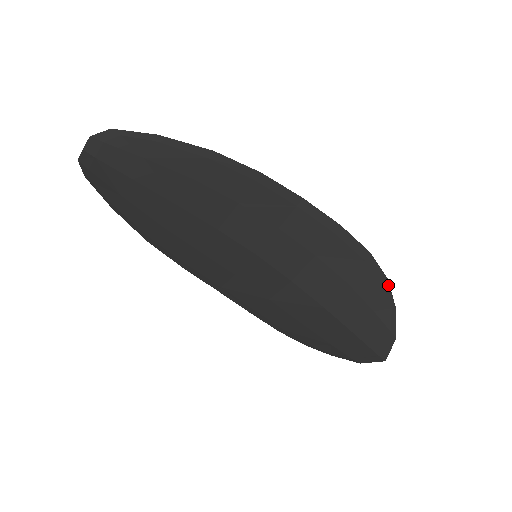
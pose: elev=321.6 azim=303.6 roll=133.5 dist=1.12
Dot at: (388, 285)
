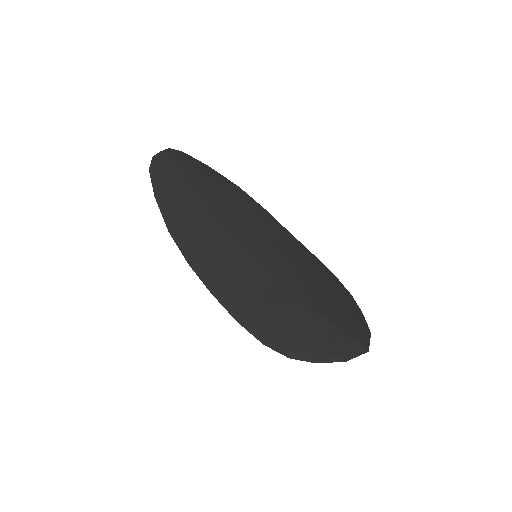
Dot at: (353, 298)
